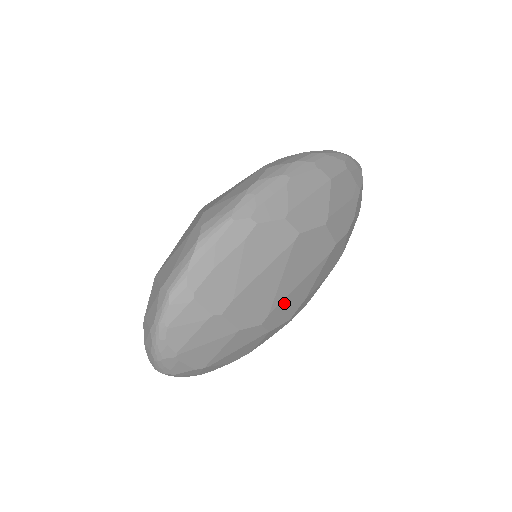
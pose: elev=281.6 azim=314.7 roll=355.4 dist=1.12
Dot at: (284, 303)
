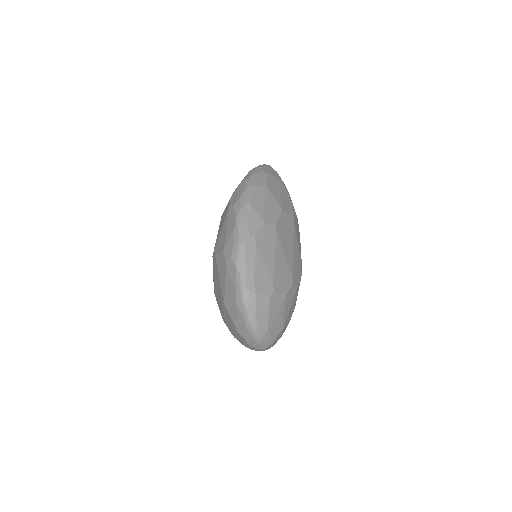
Dot at: (294, 266)
